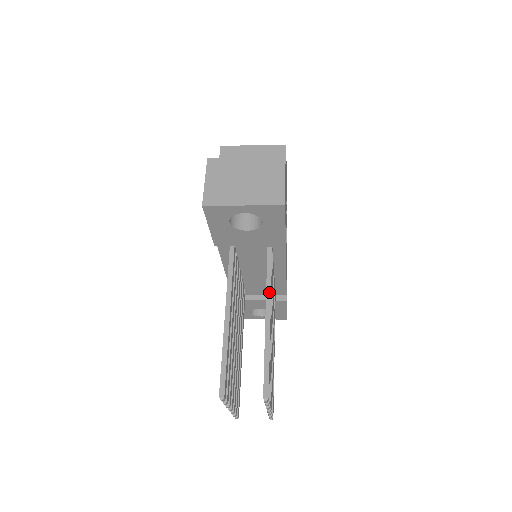
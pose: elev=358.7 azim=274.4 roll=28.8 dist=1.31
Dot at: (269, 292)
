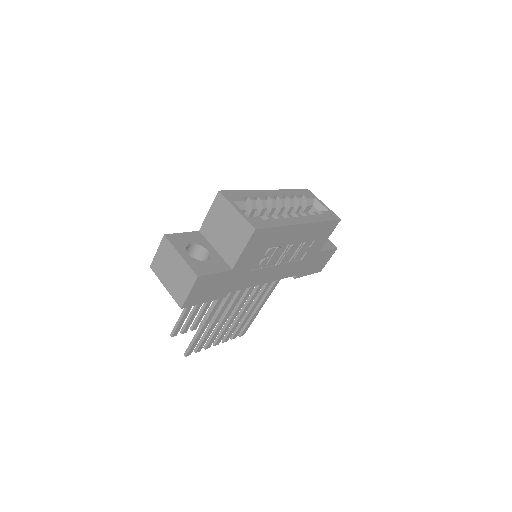
Dot at: (211, 310)
